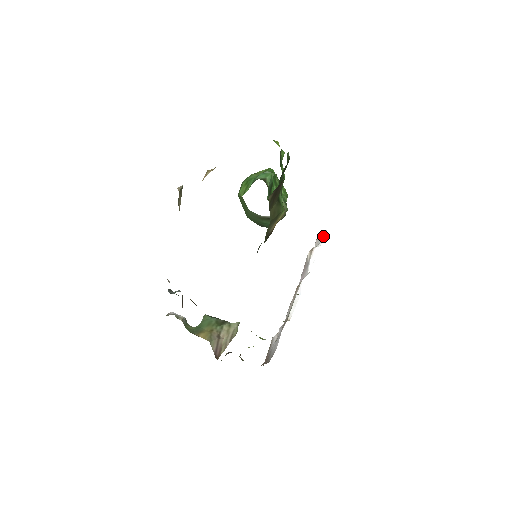
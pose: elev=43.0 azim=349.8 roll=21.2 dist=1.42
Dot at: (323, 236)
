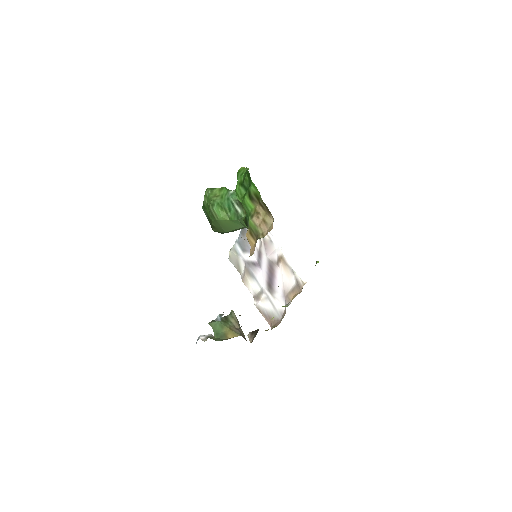
Dot at: occluded
